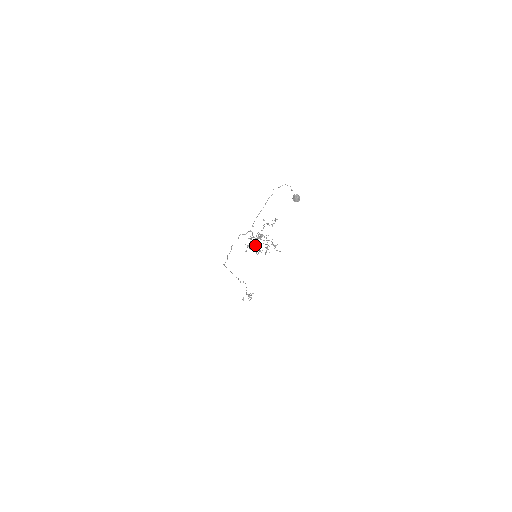
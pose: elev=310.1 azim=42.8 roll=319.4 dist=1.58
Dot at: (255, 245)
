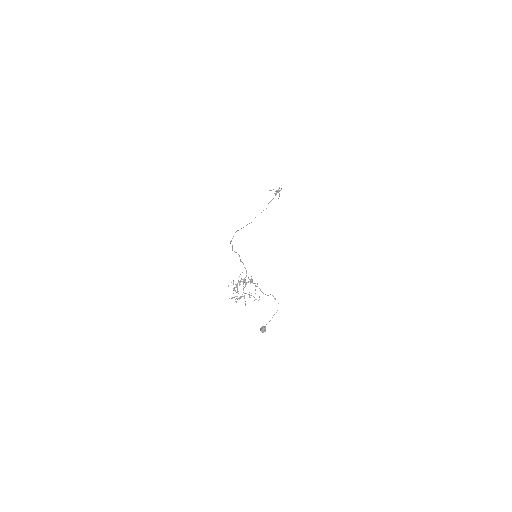
Dot at: occluded
